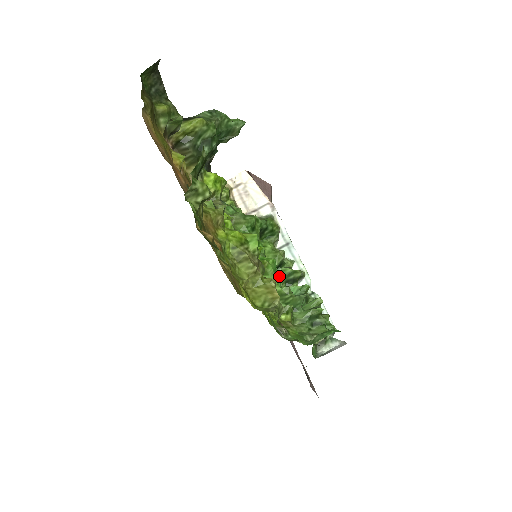
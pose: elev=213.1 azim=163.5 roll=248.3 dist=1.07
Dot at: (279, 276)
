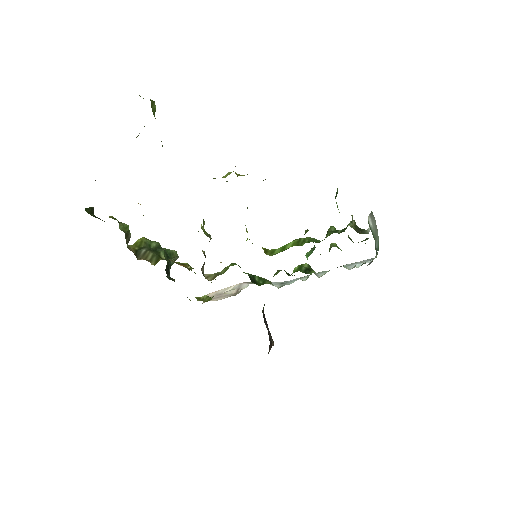
Dot at: occluded
